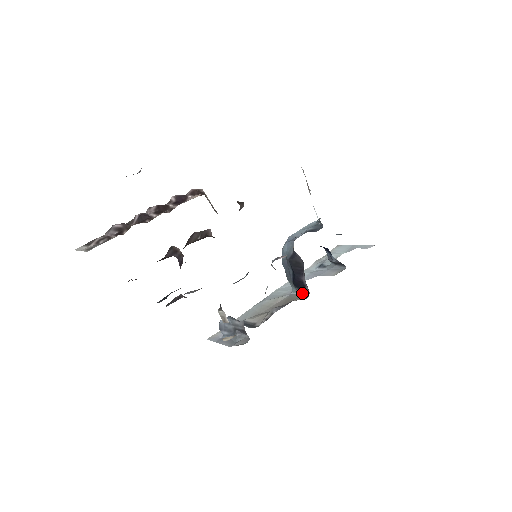
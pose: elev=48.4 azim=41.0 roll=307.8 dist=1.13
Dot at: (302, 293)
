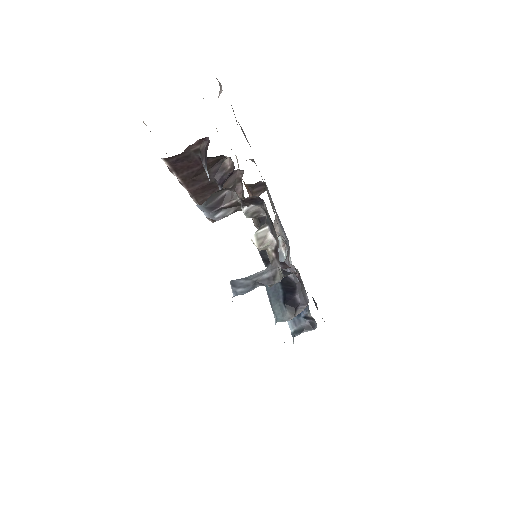
Dot at: (291, 318)
